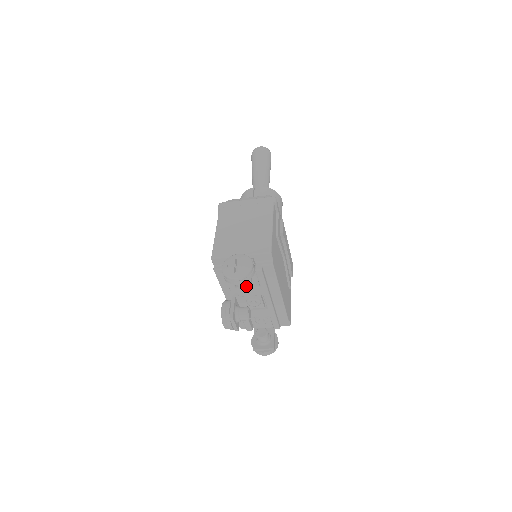
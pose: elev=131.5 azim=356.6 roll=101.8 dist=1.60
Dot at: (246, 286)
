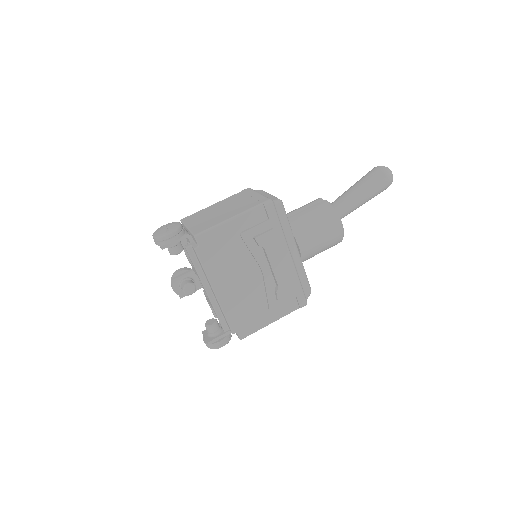
Dot at: (172, 254)
